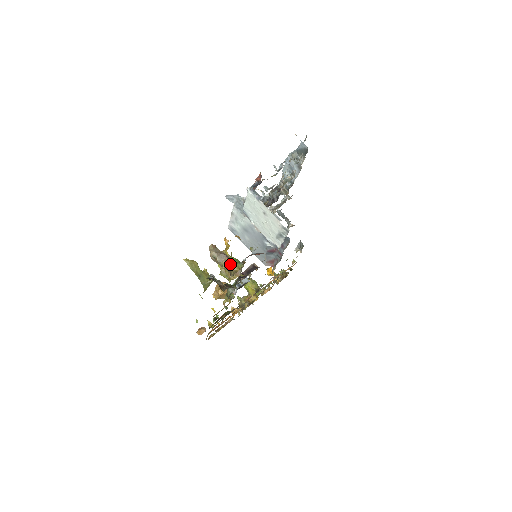
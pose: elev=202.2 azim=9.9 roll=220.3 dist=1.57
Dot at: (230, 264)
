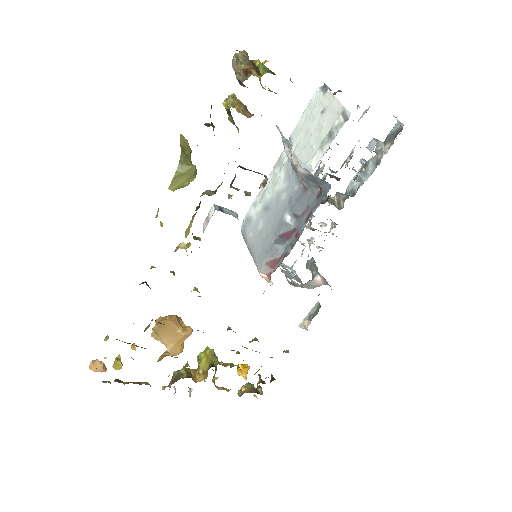
Dot at: (253, 69)
